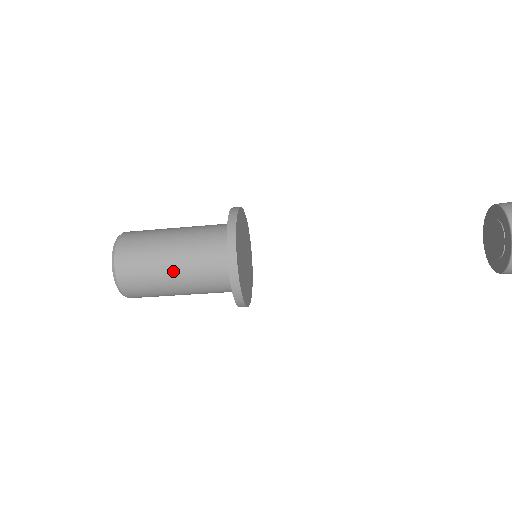
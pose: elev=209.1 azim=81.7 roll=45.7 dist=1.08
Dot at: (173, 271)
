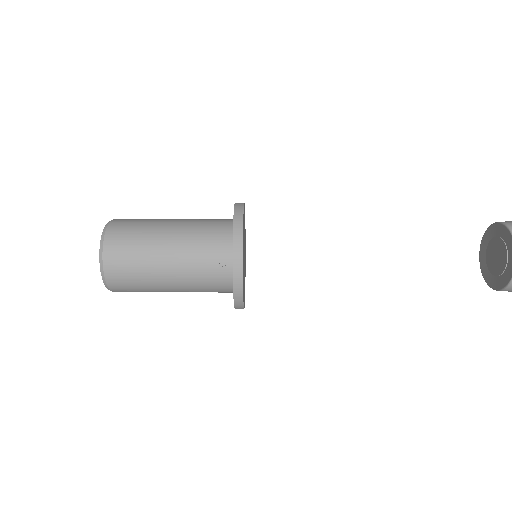
Dot at: (175, 220)
